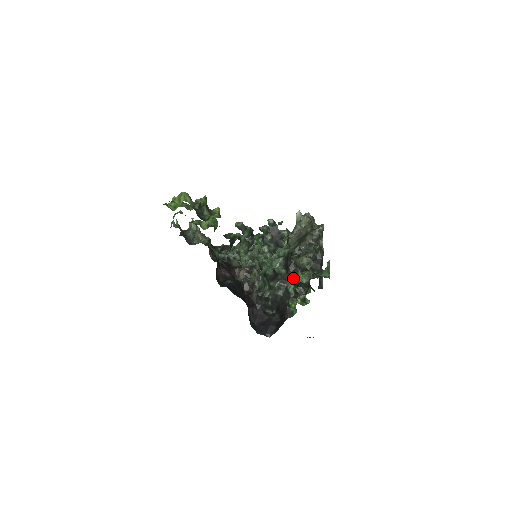
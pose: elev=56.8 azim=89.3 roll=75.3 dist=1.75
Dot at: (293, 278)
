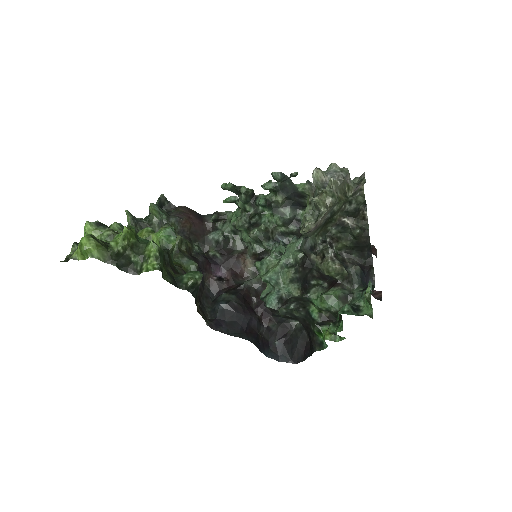
Dot at: (314, 302)
